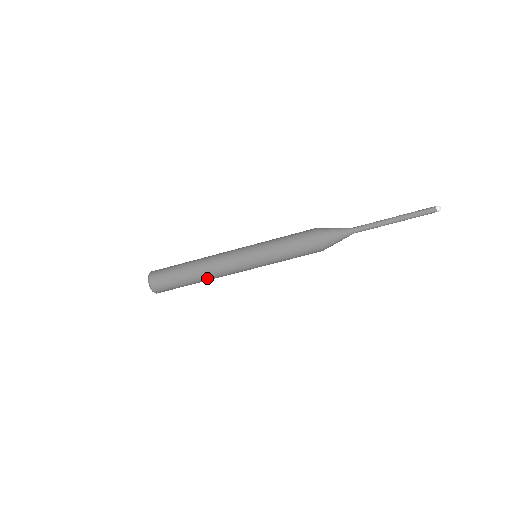
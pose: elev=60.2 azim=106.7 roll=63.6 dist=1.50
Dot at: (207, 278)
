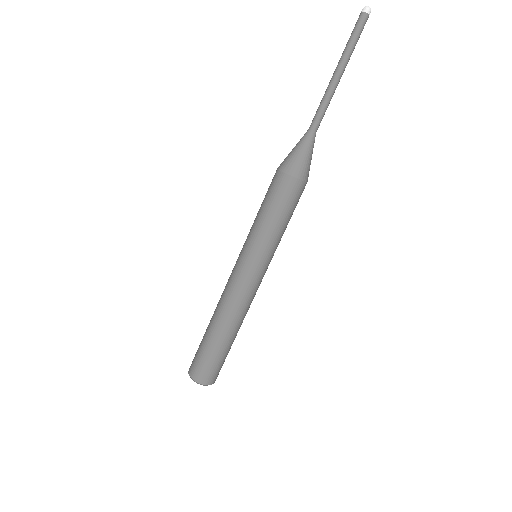
Dot at: (229, 322)
